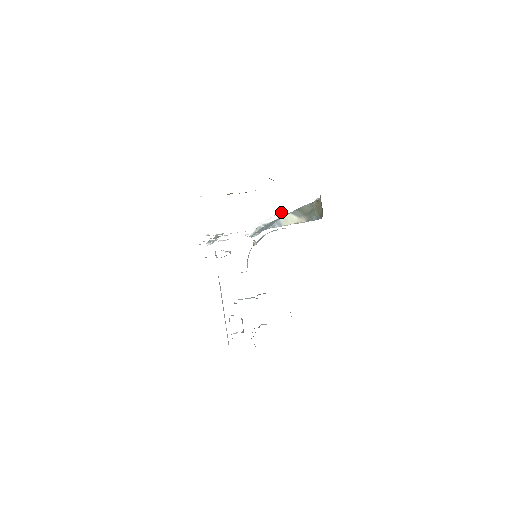
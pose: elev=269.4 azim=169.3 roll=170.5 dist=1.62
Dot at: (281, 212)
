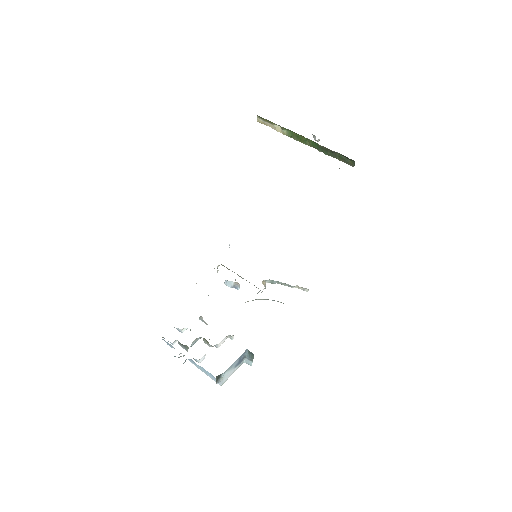
Dot at: occluded
